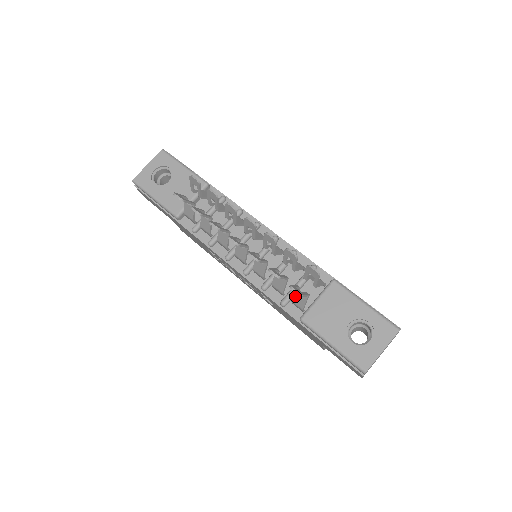
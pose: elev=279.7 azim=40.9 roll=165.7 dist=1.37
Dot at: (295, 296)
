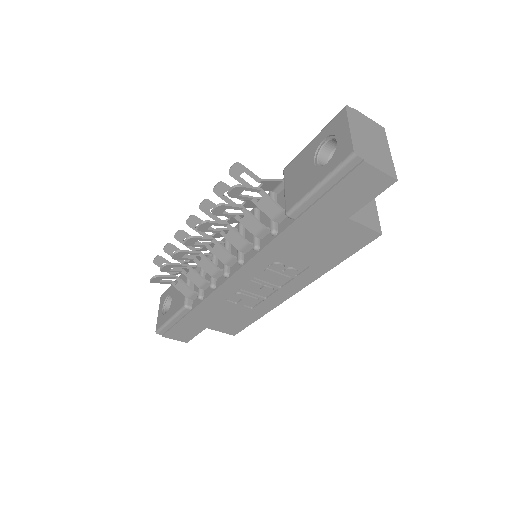
Dot at: (264, 210)
